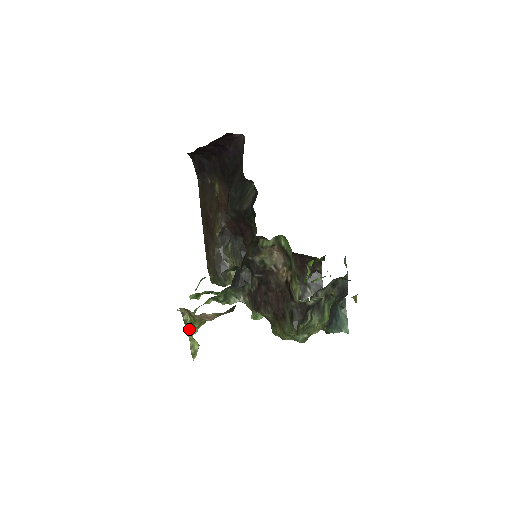
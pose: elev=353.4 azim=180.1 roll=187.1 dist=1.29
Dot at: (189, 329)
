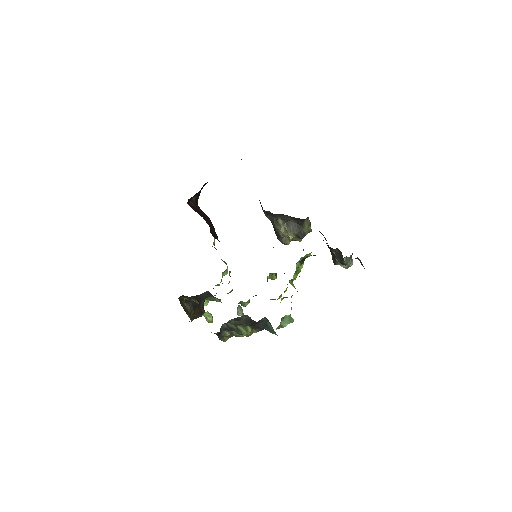
Dot at: occluded
